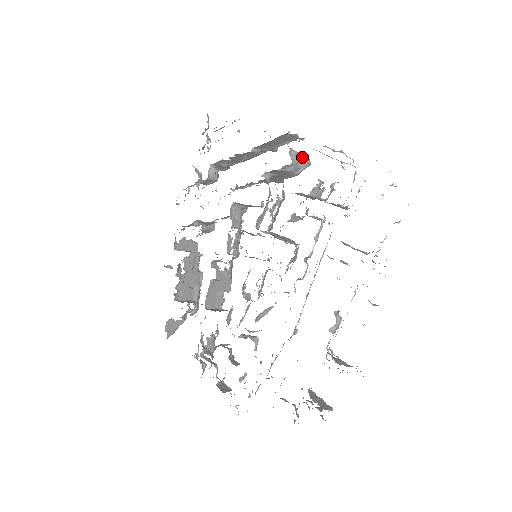
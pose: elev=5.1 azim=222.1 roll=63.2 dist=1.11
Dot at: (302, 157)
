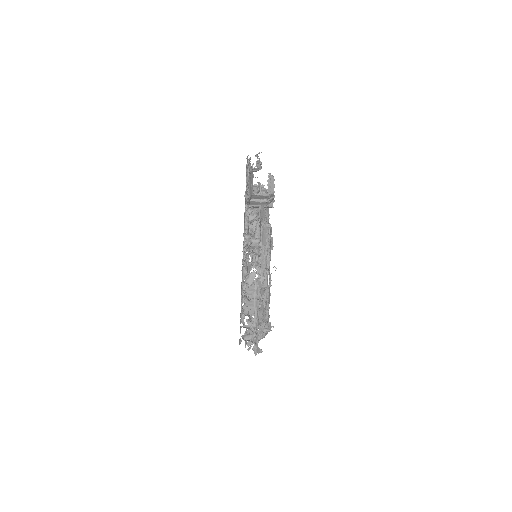
Dot at: (261, 192)
